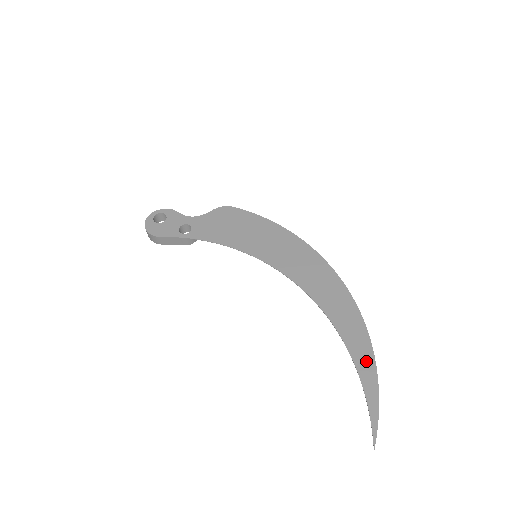
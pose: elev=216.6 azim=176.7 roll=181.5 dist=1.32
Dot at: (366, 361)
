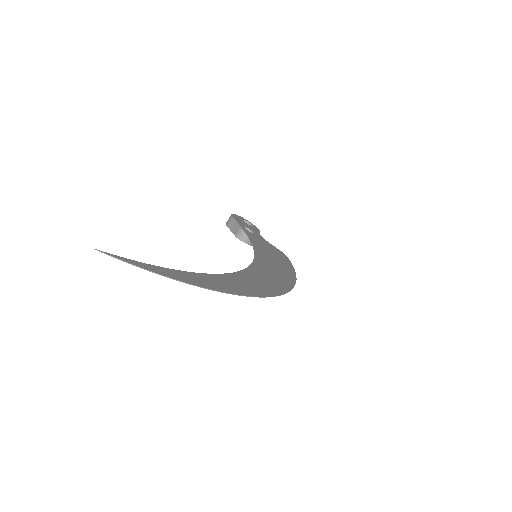
Dot at: (200, 281)
